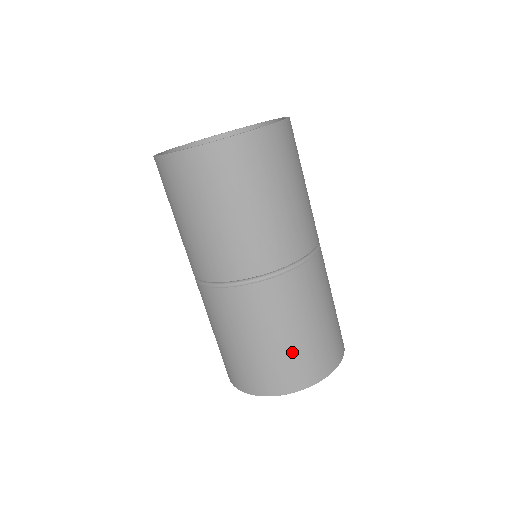
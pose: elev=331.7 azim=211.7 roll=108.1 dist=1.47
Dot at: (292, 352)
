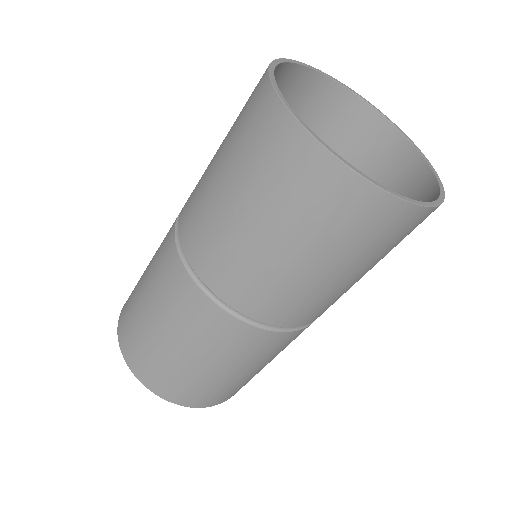
Dot at: (212, 383)
